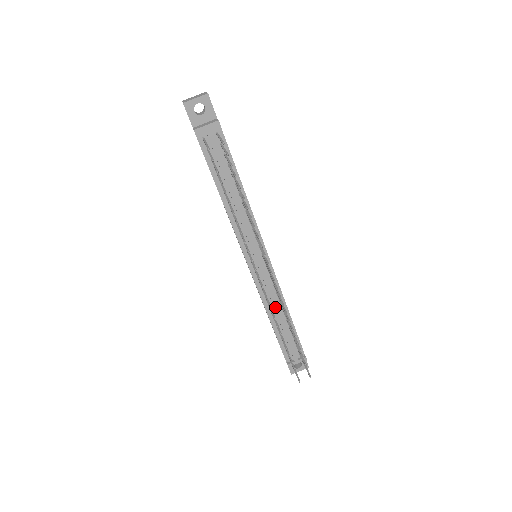
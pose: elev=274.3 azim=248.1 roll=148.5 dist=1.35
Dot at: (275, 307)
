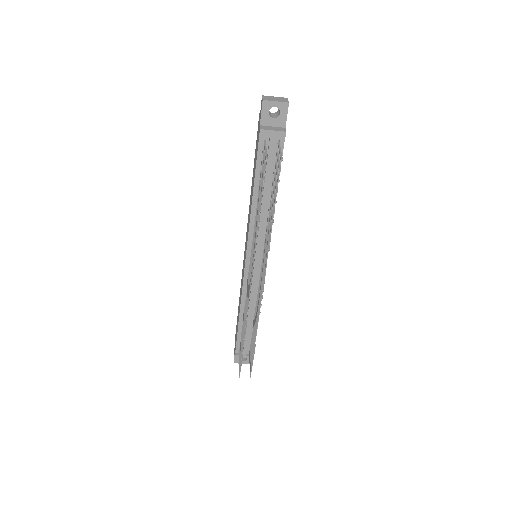
Dot at: (250, 305)
